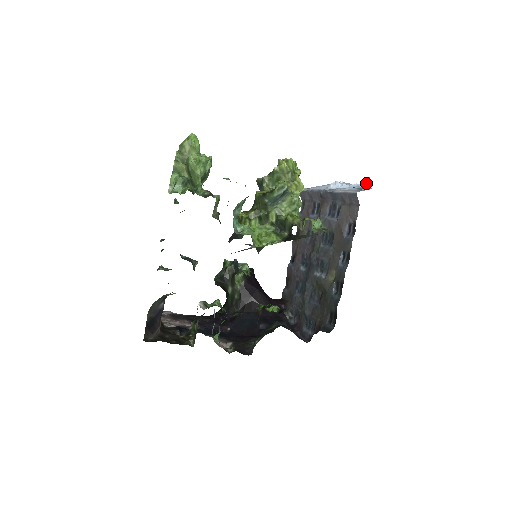
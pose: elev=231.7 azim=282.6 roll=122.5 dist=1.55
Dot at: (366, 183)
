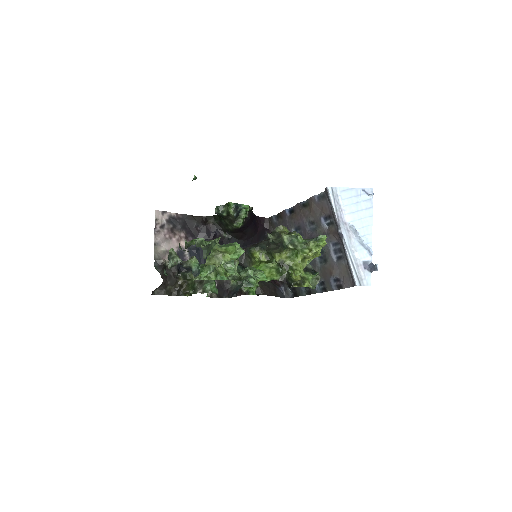
Dot at: (373, 268)
